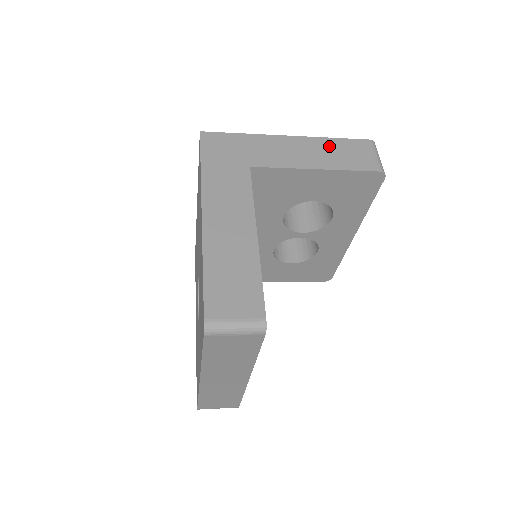
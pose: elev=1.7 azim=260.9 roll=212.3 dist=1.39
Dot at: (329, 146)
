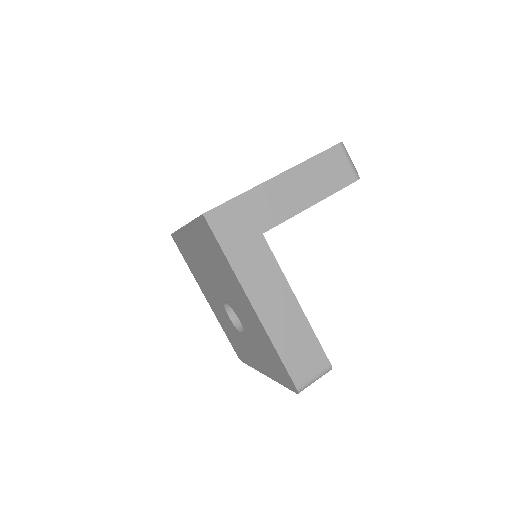
Dot at: (312, 171)
